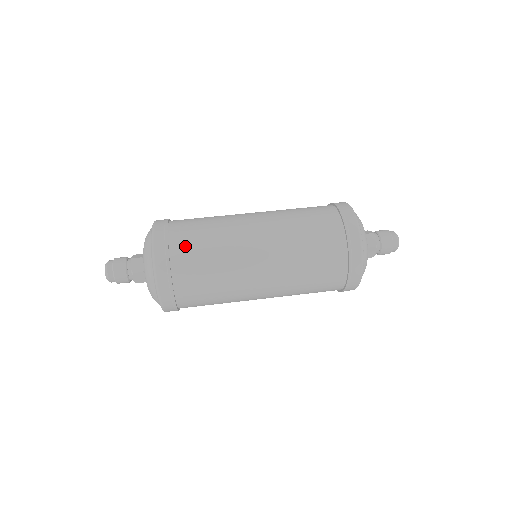
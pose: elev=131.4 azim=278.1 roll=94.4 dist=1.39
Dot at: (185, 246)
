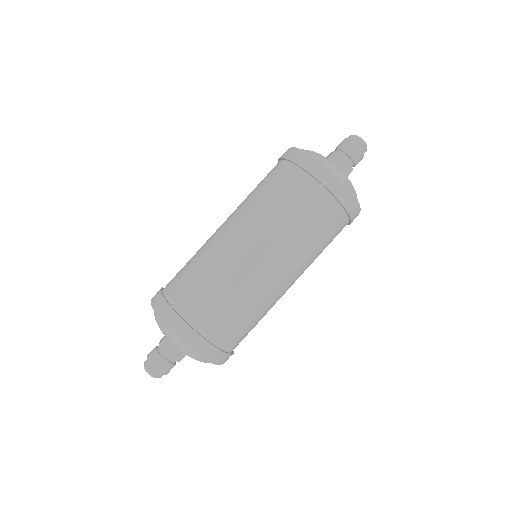
Dot at: (186, 297)
